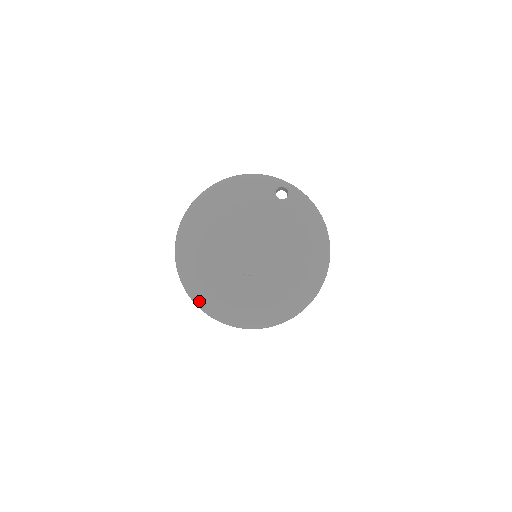
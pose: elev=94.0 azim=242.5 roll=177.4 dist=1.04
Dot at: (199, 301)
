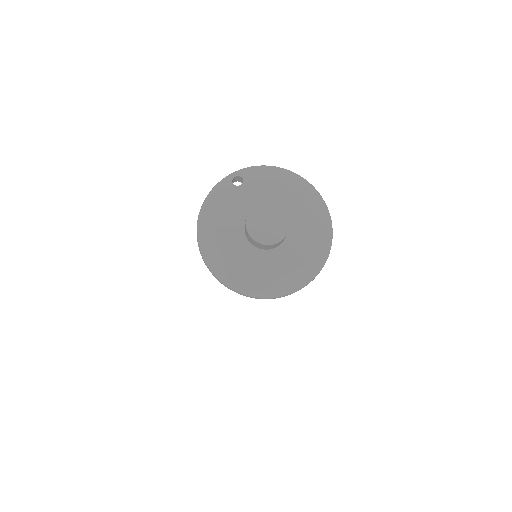
Dot at: (278, 292)
